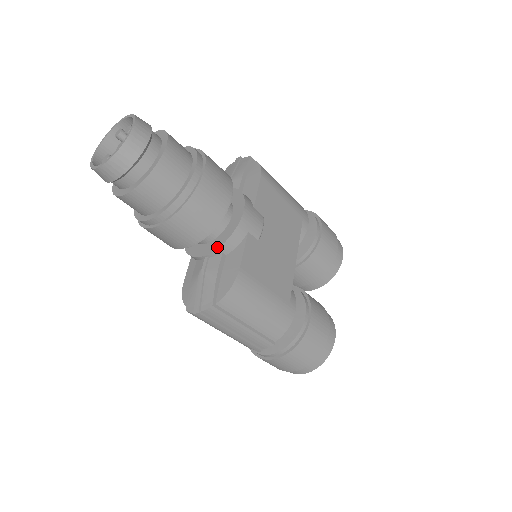
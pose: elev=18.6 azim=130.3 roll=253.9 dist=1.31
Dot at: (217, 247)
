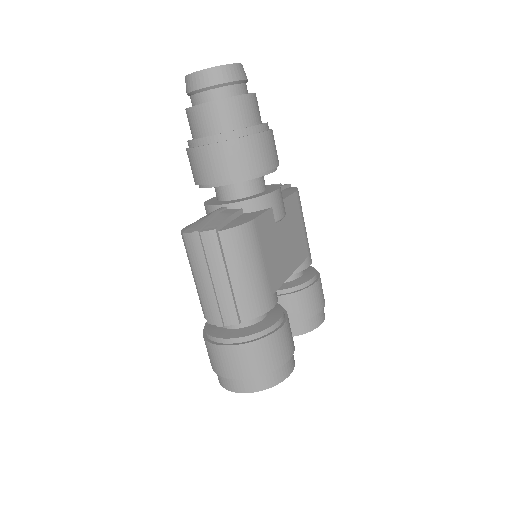
Dot at: (241, 200)
